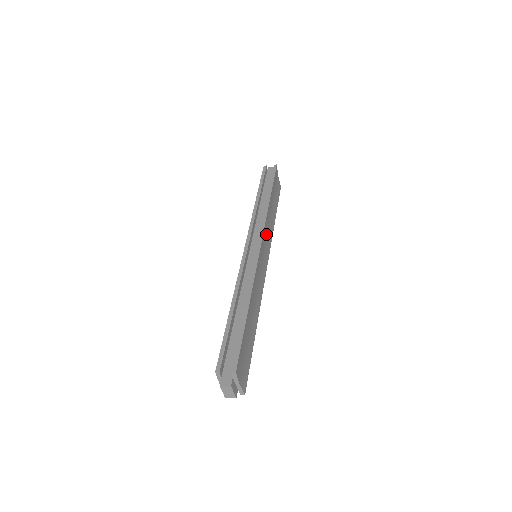
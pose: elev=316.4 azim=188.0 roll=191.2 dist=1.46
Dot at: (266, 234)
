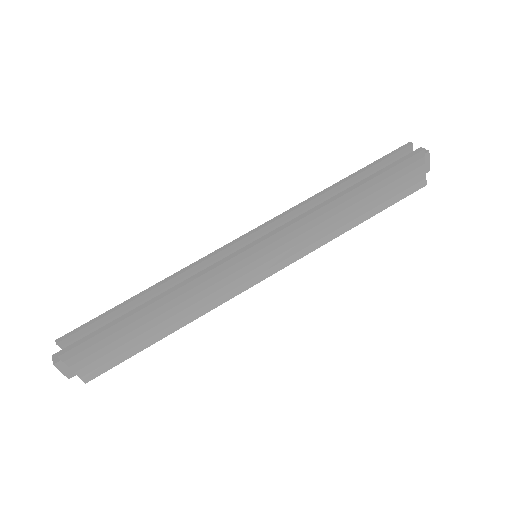
Dot at: (294, 237)
